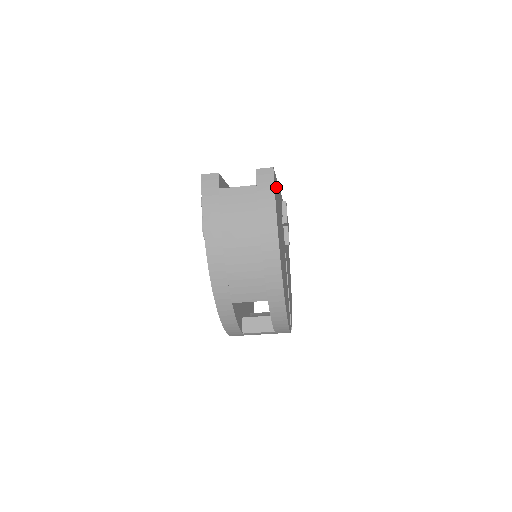
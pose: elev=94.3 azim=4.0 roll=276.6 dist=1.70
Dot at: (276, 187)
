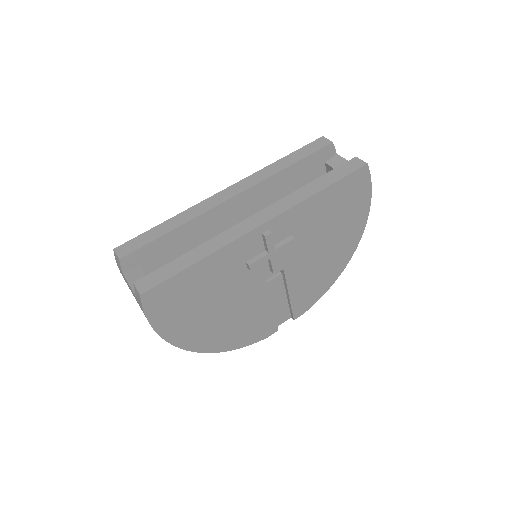
Dot at: (174, 287)
